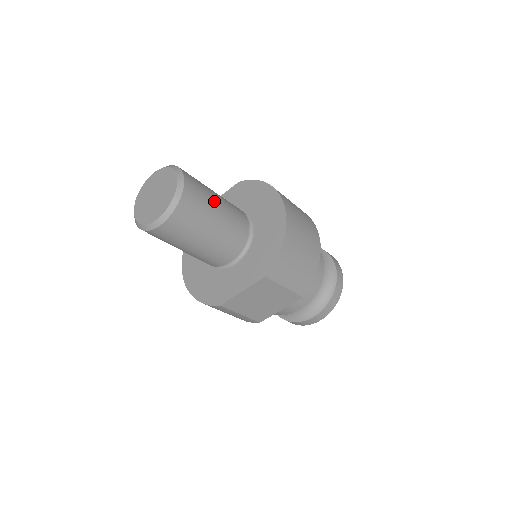
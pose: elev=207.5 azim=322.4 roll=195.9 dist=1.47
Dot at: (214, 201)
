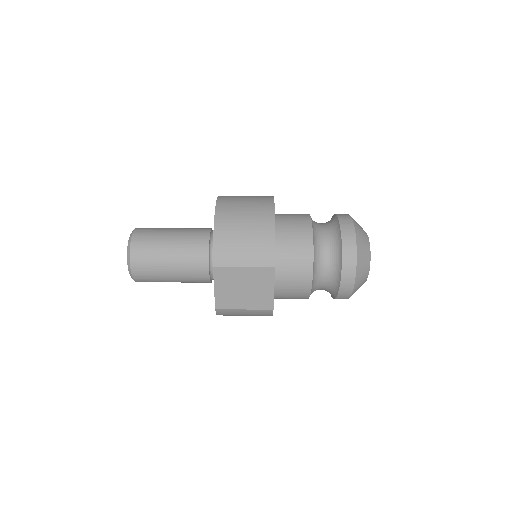
Dot at: (165, 235)
